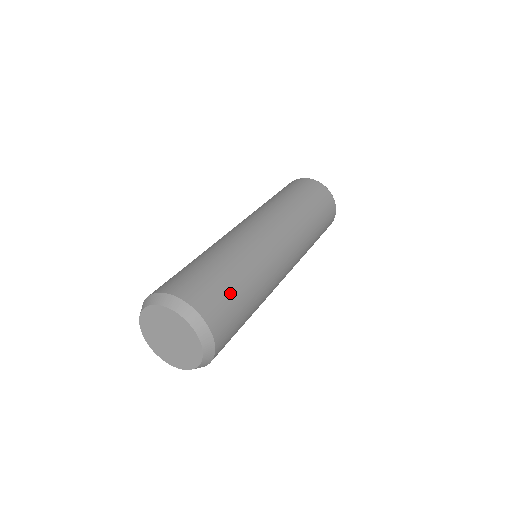
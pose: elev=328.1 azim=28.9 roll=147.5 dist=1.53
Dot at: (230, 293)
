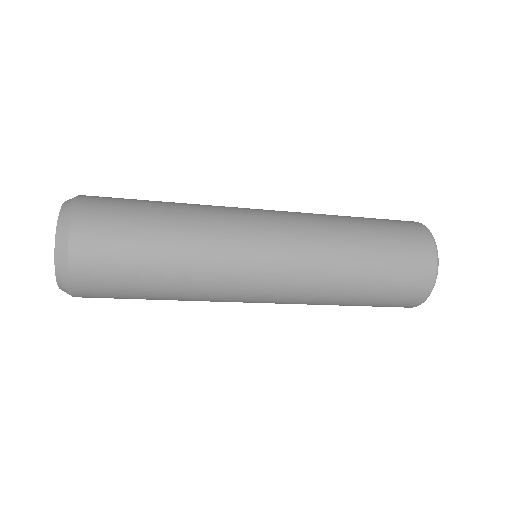
Dot at: (132, 215)
